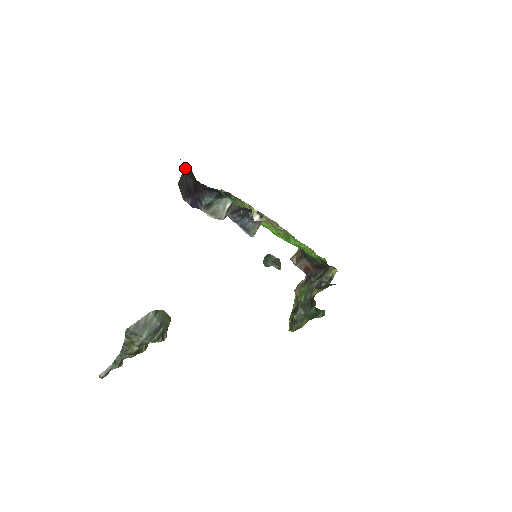
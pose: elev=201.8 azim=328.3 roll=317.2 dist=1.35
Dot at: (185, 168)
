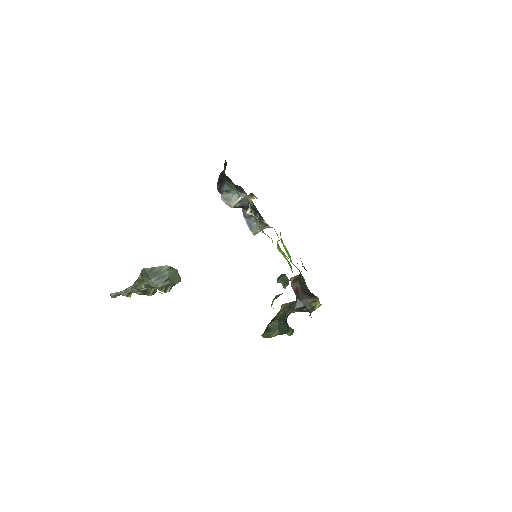
Dot at: (225, 161)
